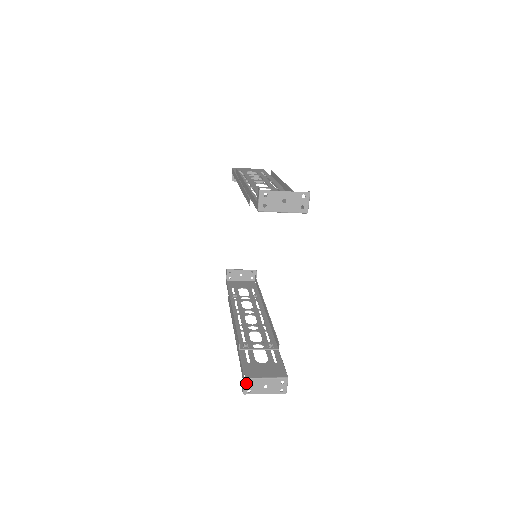
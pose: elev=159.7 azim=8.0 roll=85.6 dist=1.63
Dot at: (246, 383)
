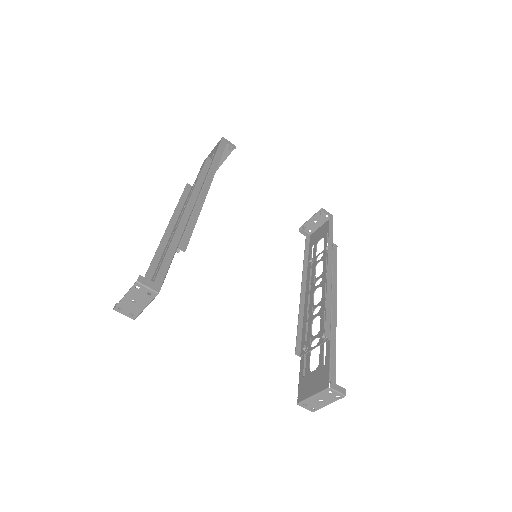
Dot at: (303, 406)
